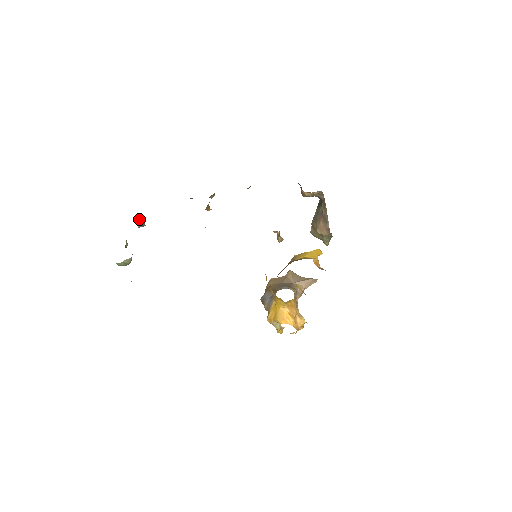
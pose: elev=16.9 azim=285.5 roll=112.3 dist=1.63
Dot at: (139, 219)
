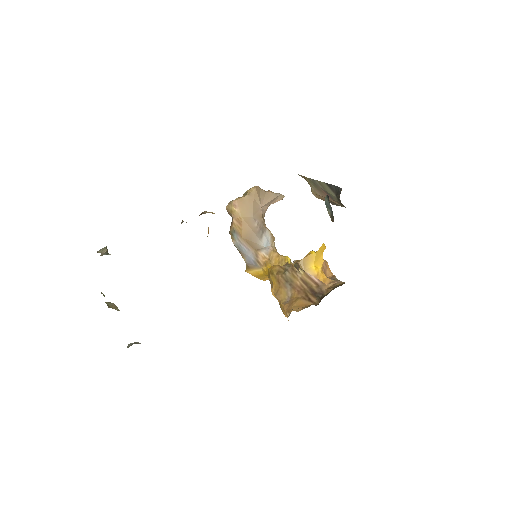
Dot at: (102, 253)
